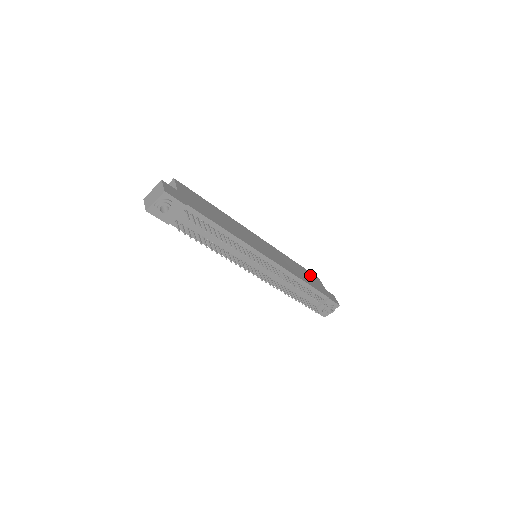
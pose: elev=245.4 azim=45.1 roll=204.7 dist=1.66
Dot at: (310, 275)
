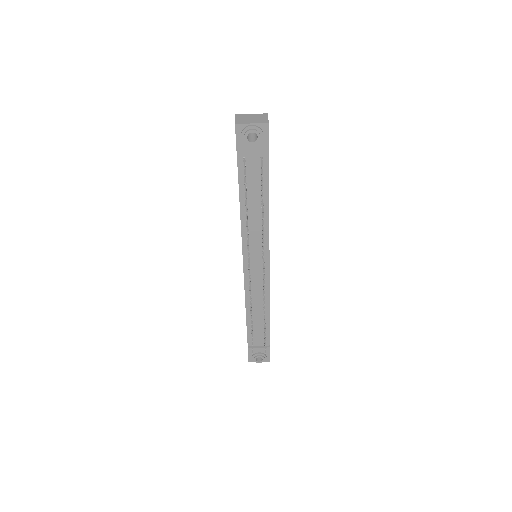
Dot at: occluded
